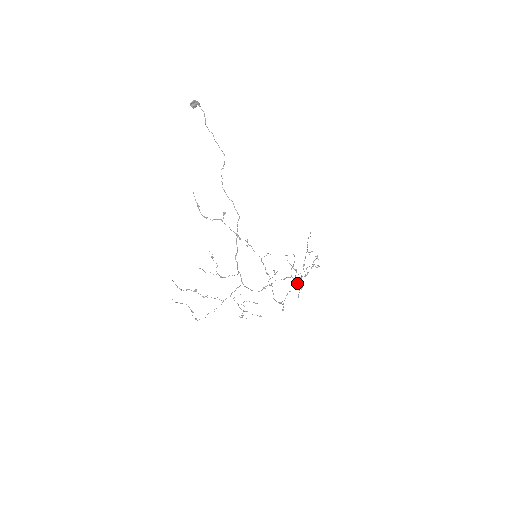
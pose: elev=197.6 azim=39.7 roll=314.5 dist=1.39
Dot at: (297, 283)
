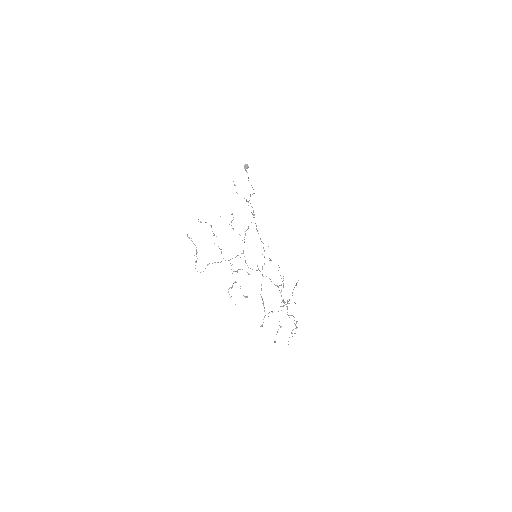
Dot at: occluded
